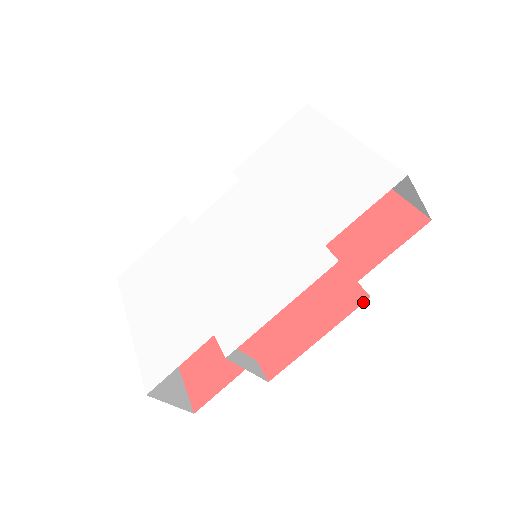
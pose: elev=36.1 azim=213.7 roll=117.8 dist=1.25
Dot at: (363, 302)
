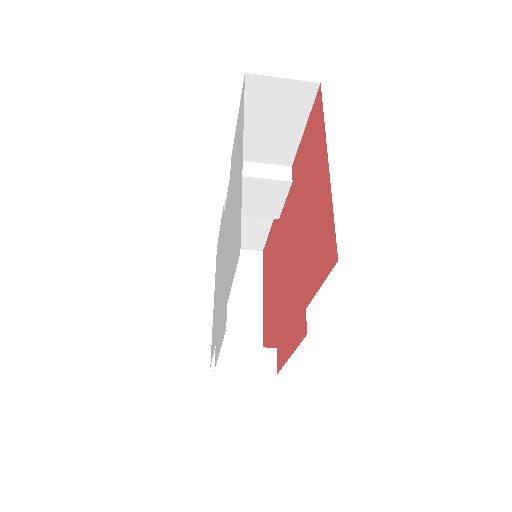
Dot at: (304, 336)
